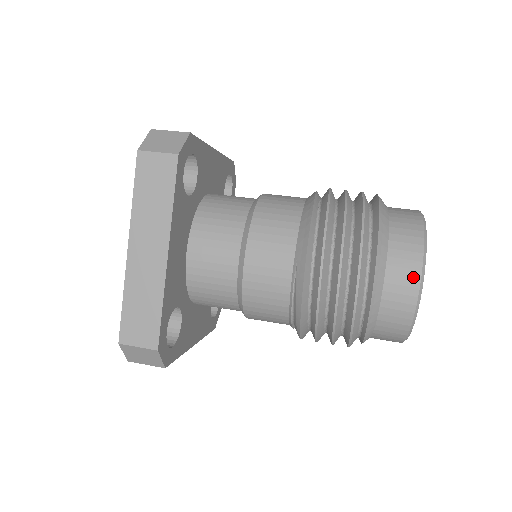
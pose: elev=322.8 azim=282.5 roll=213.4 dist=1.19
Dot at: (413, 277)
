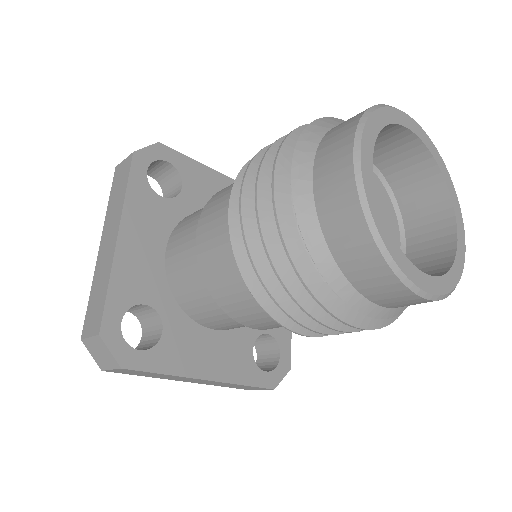
Dot at: (344, 155)
